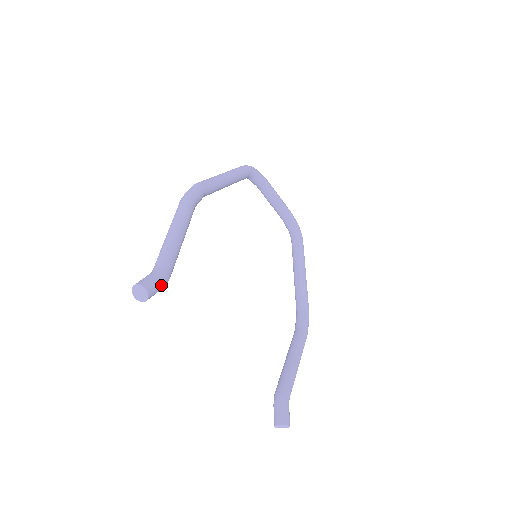
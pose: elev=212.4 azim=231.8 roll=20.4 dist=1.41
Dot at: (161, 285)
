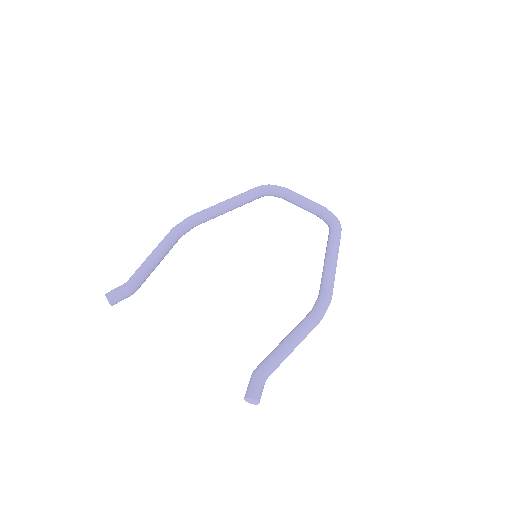
Dot at: (123, 292)
